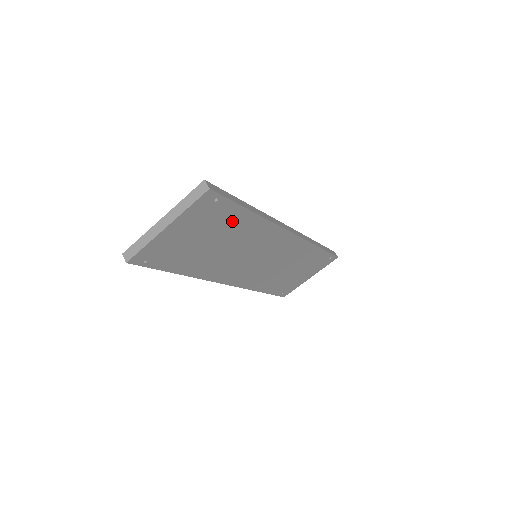
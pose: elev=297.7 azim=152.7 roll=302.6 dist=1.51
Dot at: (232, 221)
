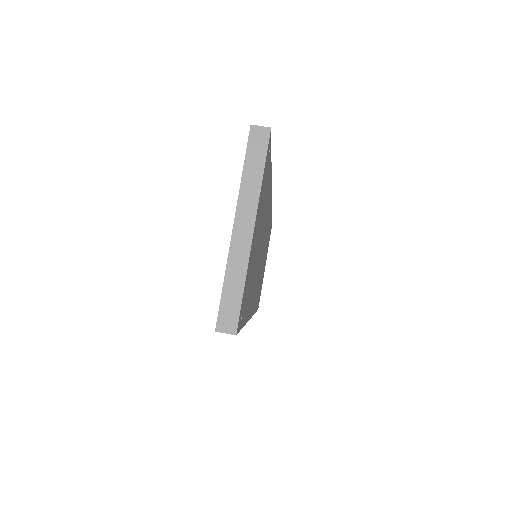
Dot at: (266, 193)
